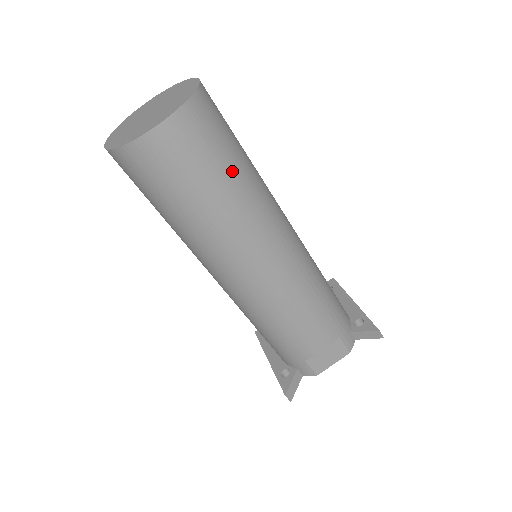
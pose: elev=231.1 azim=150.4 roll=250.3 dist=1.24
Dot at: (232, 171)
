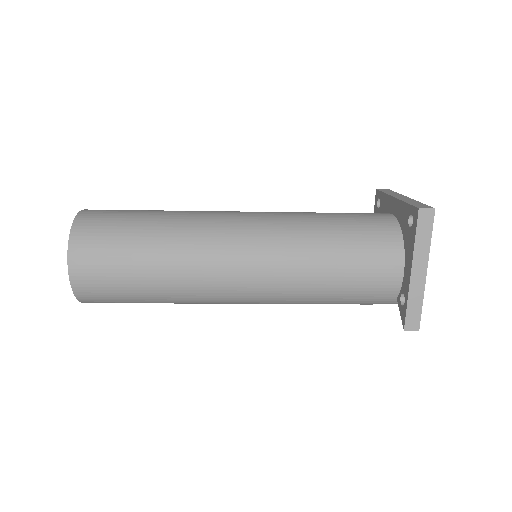
Dot at: (147, 302)
